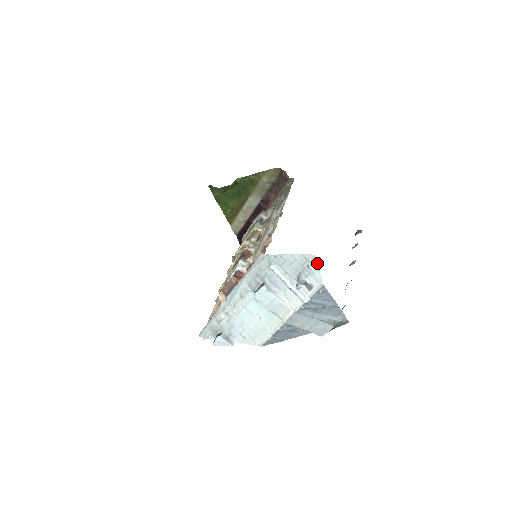
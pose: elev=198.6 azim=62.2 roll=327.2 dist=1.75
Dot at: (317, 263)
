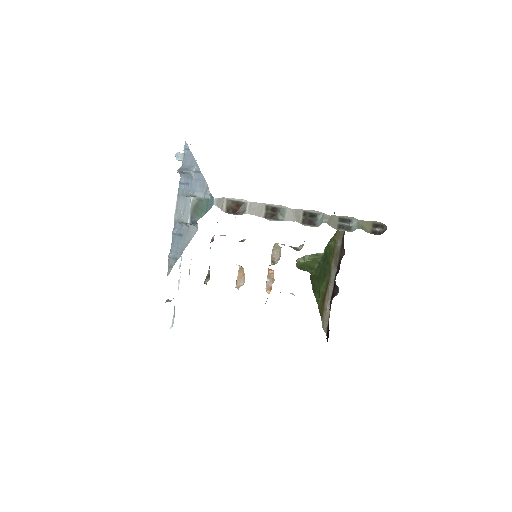
Dot at: occluded
